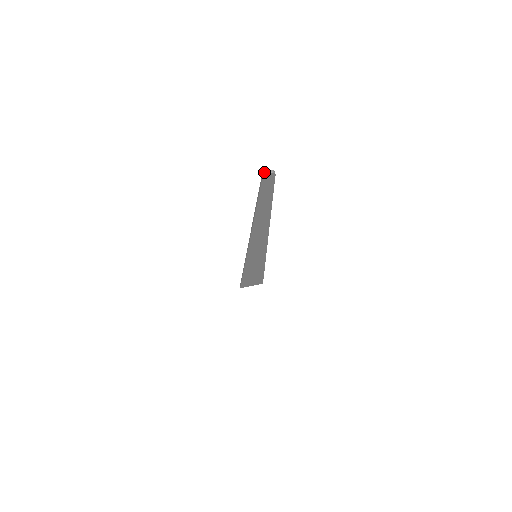
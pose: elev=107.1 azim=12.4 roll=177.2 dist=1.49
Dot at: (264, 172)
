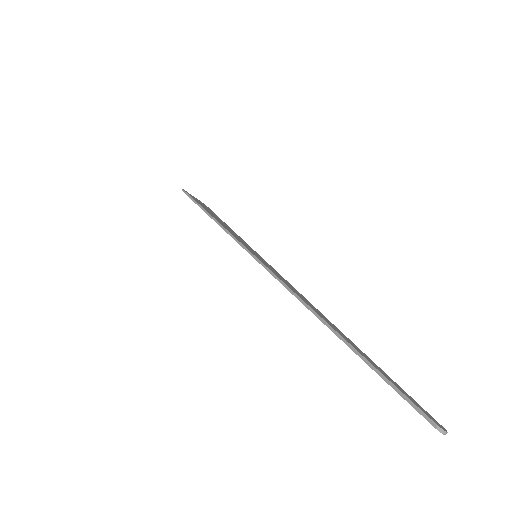
Dot at: (443, 430)
